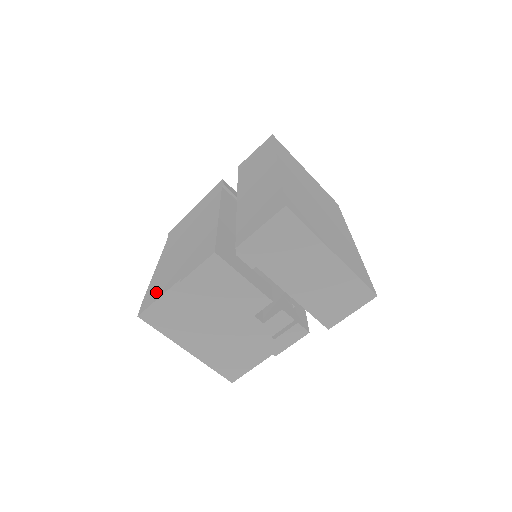
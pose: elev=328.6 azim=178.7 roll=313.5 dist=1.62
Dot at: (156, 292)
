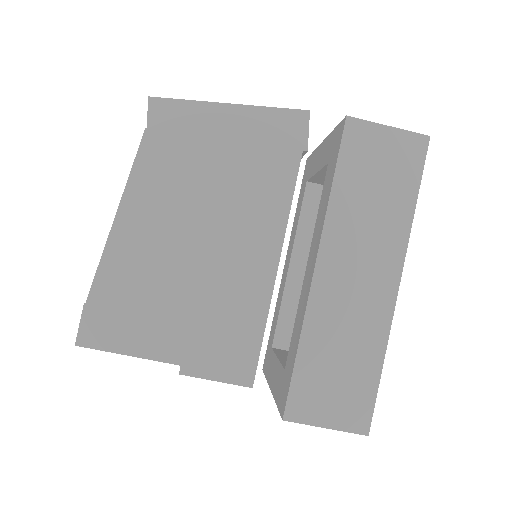
Dot at: (122, 327)
